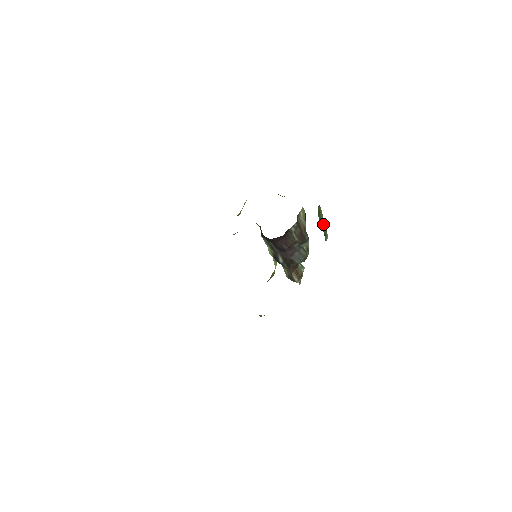
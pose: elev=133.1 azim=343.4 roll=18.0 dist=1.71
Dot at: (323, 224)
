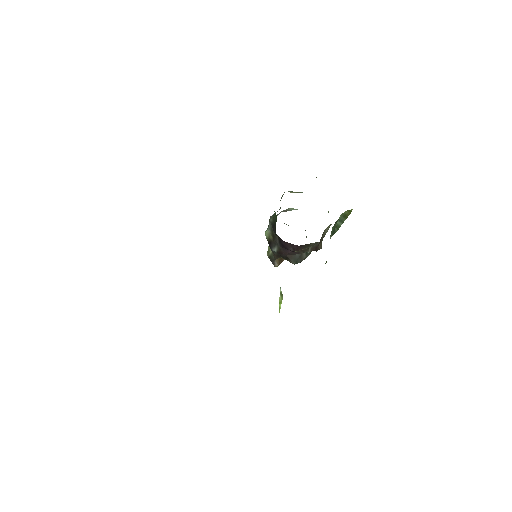
Dot at: occluded
